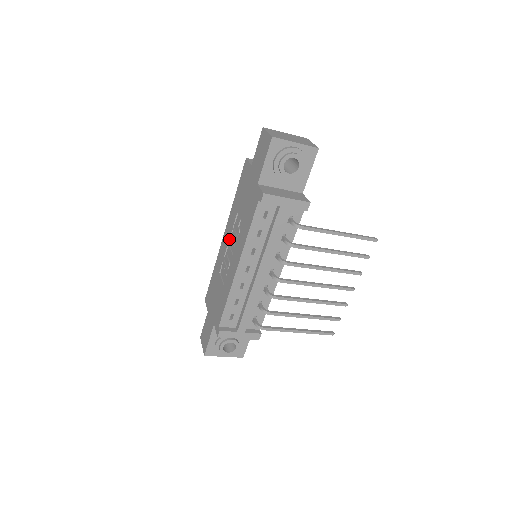
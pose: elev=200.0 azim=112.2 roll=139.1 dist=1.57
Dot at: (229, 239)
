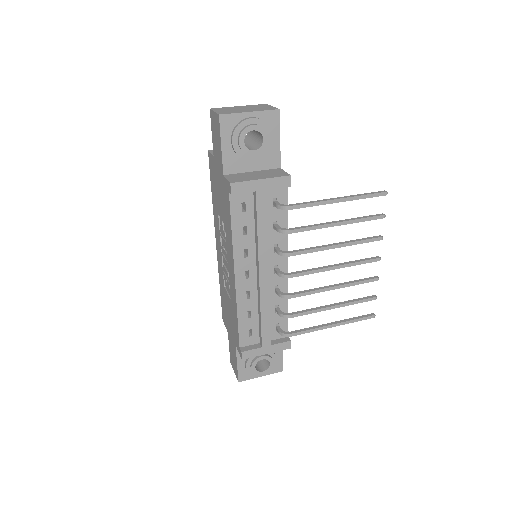
Dot at: (221, 247)
